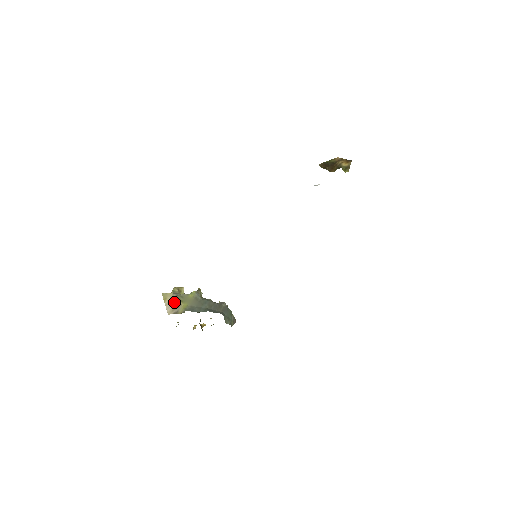
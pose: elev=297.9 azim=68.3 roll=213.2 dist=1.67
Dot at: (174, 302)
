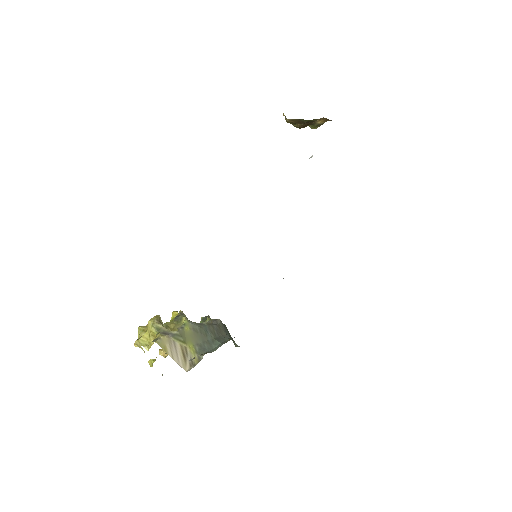
Dot at: (177, 348)
